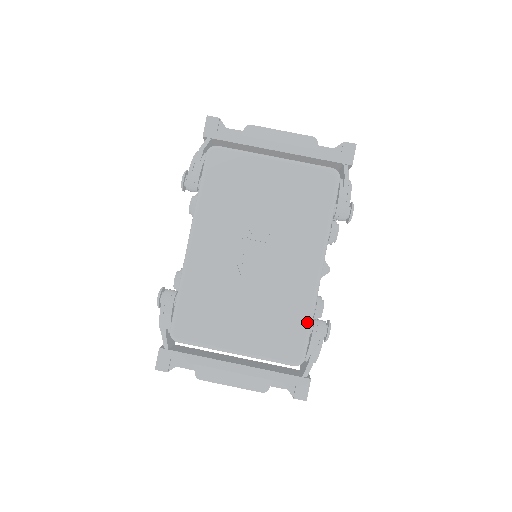
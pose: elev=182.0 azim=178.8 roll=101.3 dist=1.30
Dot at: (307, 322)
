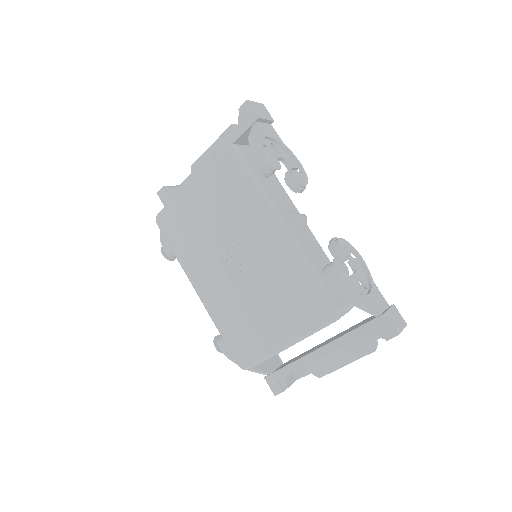
Dot at: (311, 278)
